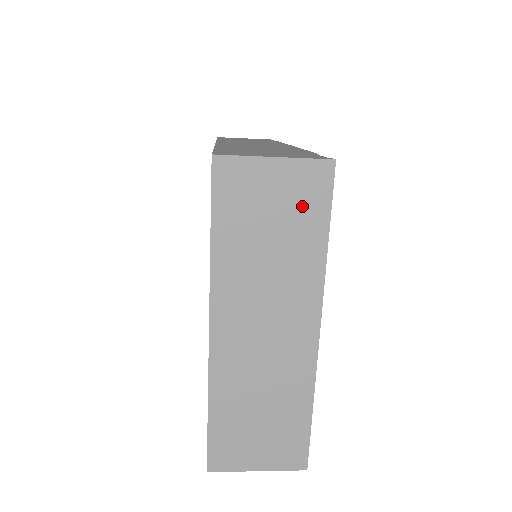
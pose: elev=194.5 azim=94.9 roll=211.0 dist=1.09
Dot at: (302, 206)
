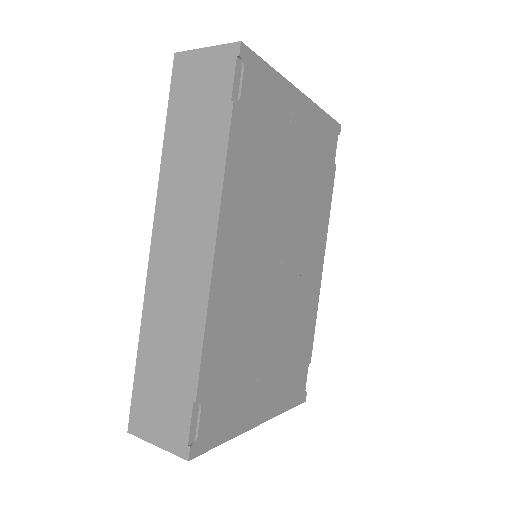
Dot at: occluded
